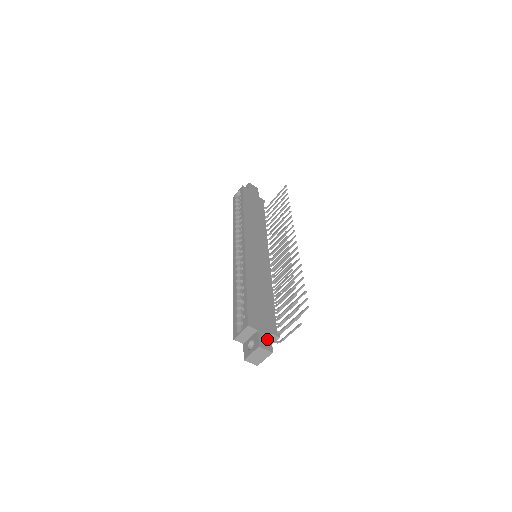
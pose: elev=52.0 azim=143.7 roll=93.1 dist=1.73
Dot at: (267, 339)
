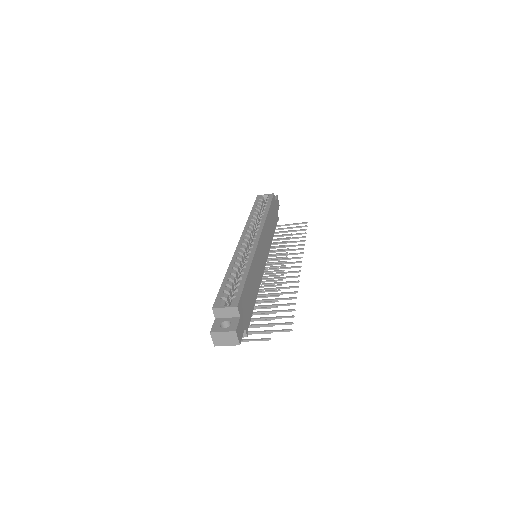
Dot at: (242, 330)
